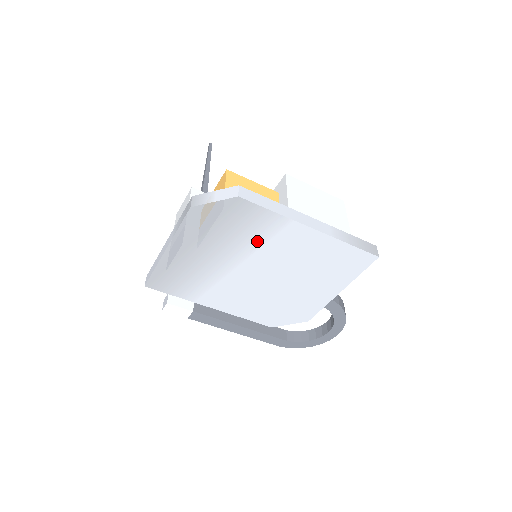
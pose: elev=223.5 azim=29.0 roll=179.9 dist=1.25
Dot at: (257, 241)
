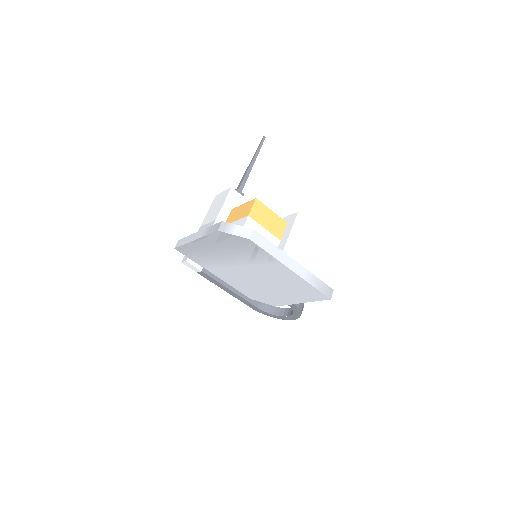
Dot at: (255, 261)
